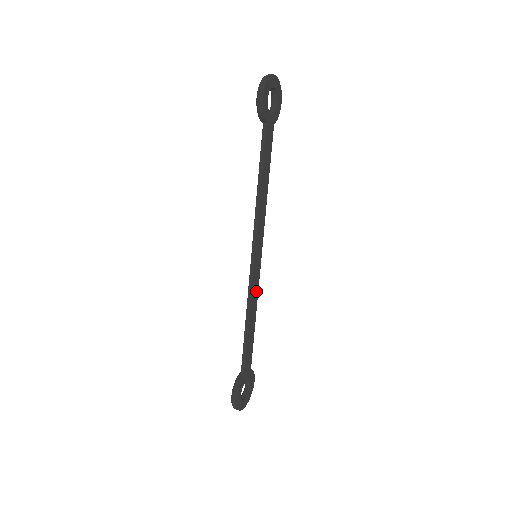
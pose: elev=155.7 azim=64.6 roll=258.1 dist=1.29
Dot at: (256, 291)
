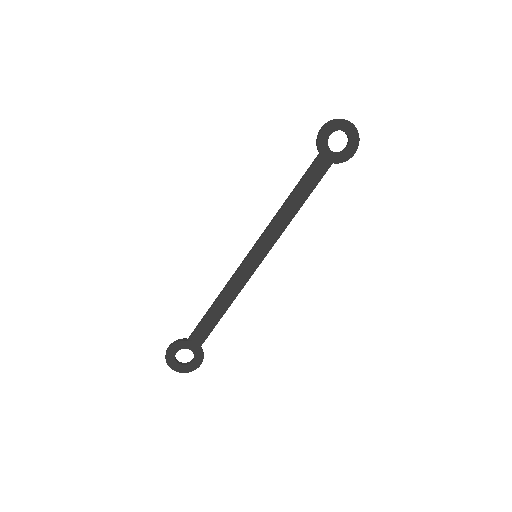
Dot at: (240, 285)
